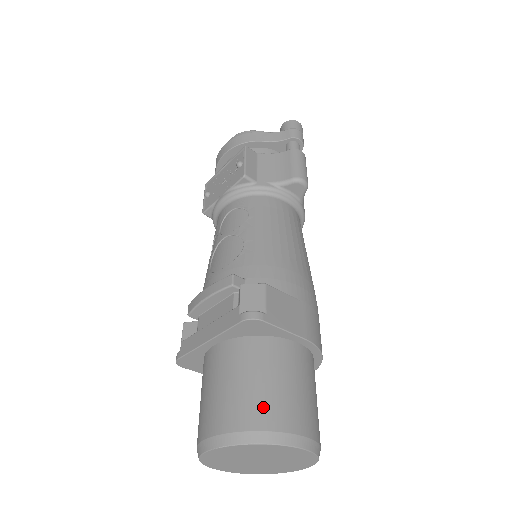
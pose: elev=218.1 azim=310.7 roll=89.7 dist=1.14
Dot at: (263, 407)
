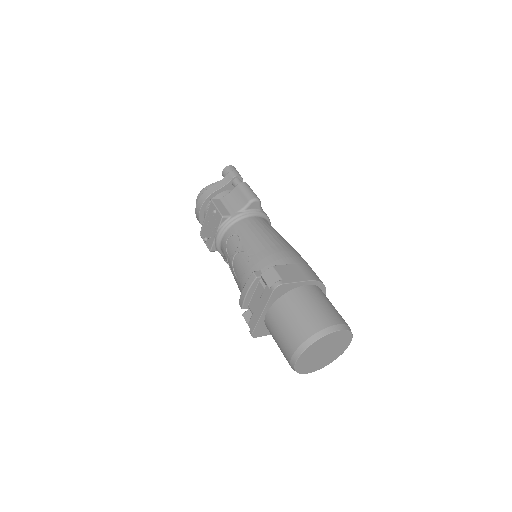
Dot at: (309, 323)
